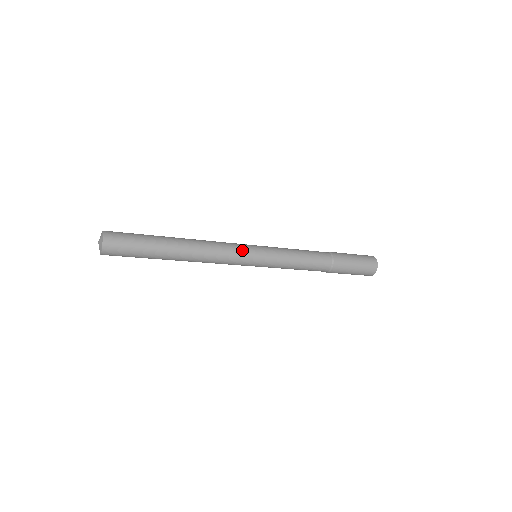
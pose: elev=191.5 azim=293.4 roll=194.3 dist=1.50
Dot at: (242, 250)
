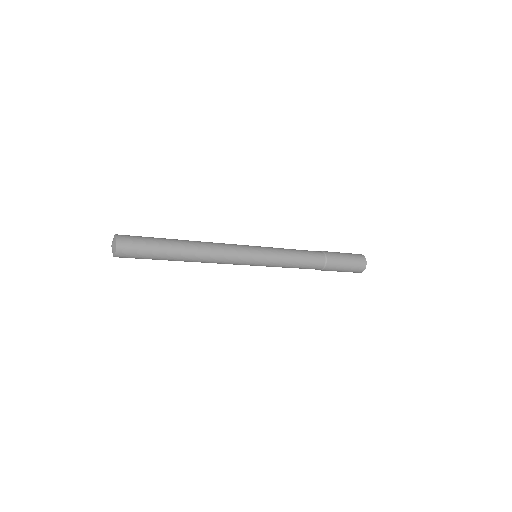
Dot at: (243, 247)
